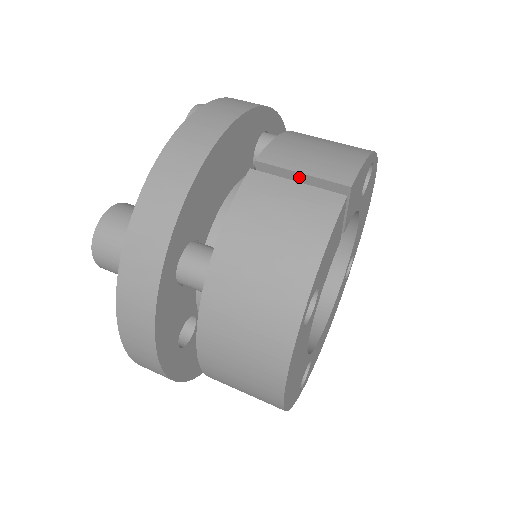
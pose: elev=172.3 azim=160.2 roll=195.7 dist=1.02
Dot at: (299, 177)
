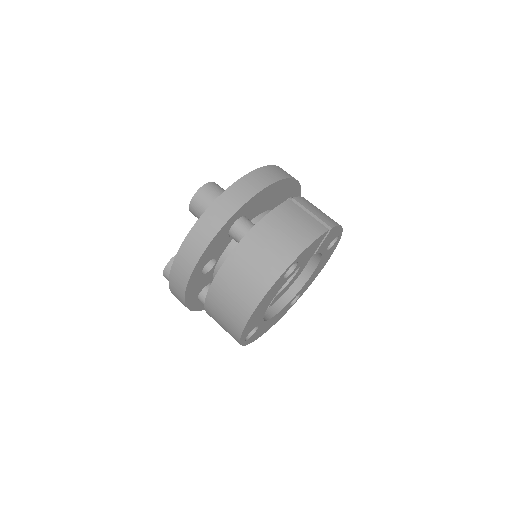
Dot at: occluded
